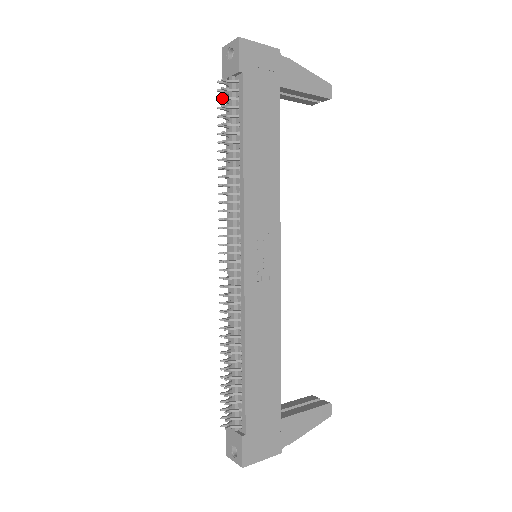
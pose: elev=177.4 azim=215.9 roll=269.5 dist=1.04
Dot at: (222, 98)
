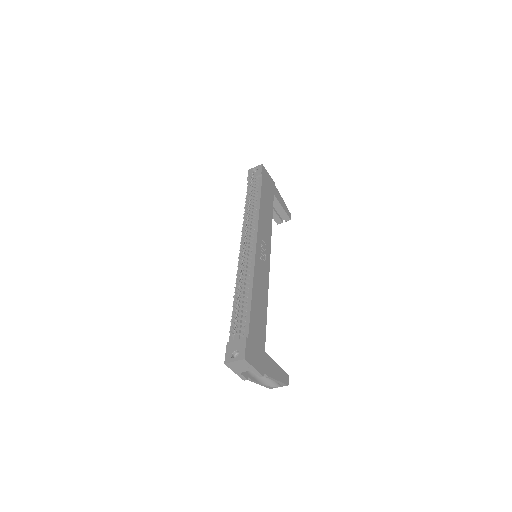
Dot at: (252, 180)
